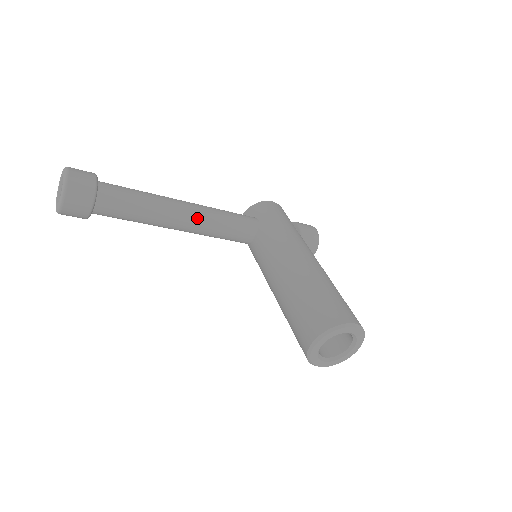
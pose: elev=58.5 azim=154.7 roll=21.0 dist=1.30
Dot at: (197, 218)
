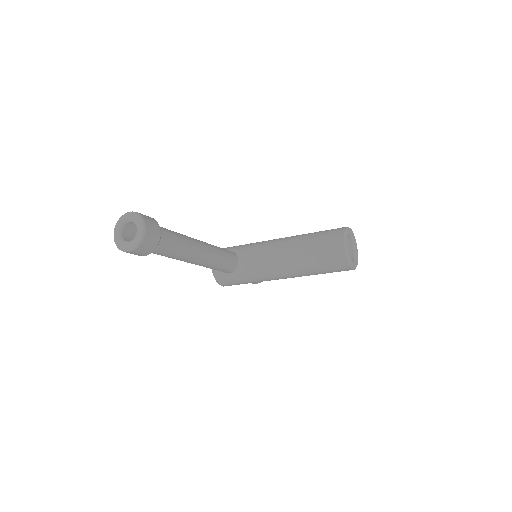
Dot at: (208, 245)
